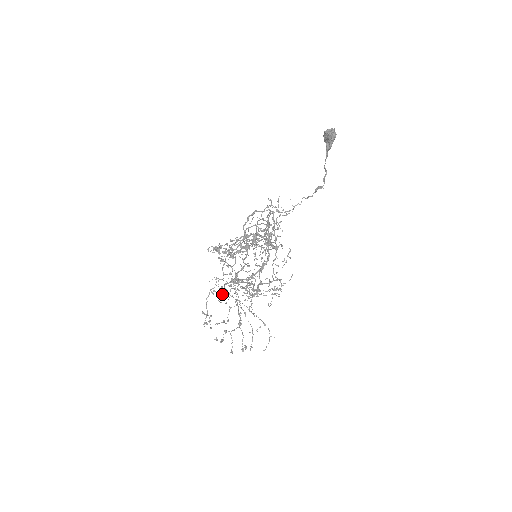
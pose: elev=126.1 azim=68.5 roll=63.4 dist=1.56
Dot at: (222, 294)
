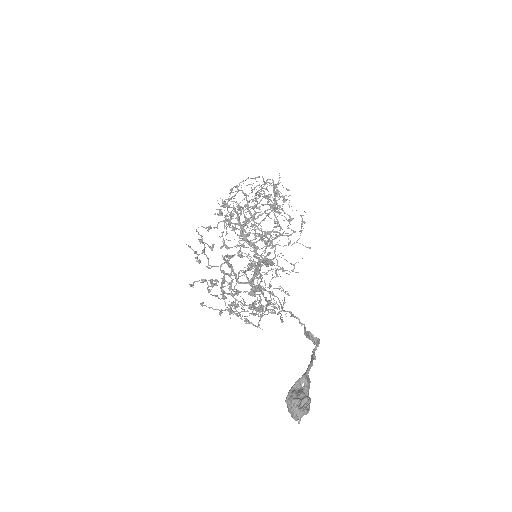
Dot at: (238, 208)
